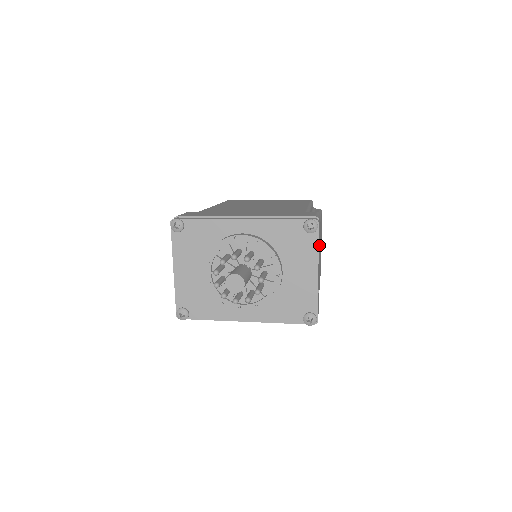
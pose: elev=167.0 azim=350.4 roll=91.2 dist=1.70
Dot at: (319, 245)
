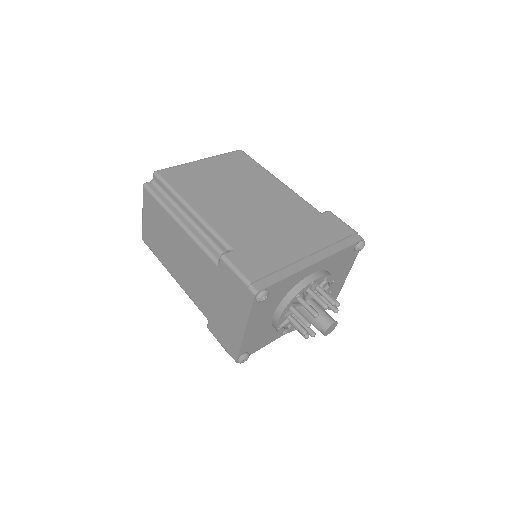
Dot at: occluded
